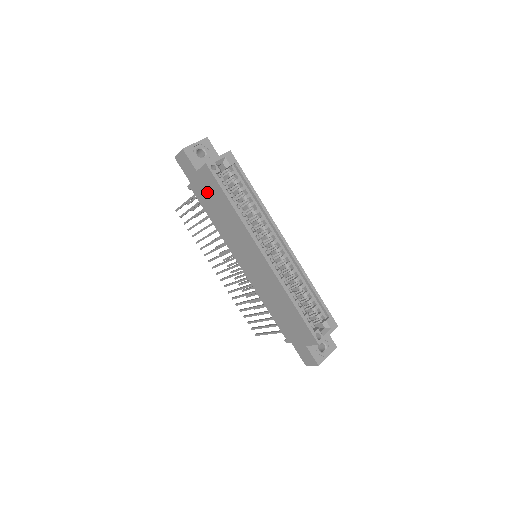
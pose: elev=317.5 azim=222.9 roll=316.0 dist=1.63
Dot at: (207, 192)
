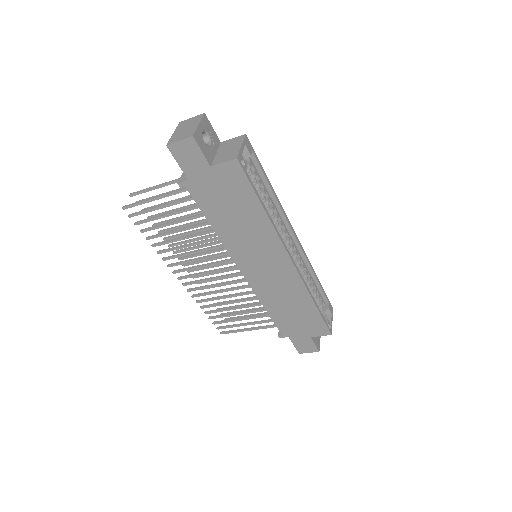
Dot at: (220, 192)
